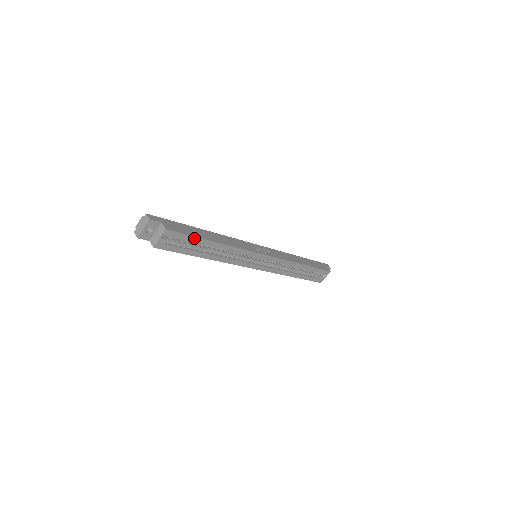
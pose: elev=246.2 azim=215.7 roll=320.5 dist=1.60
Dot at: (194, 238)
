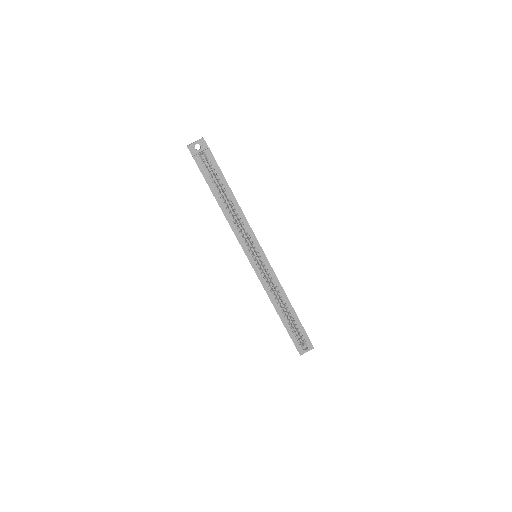
Dot at: (222, 176)
